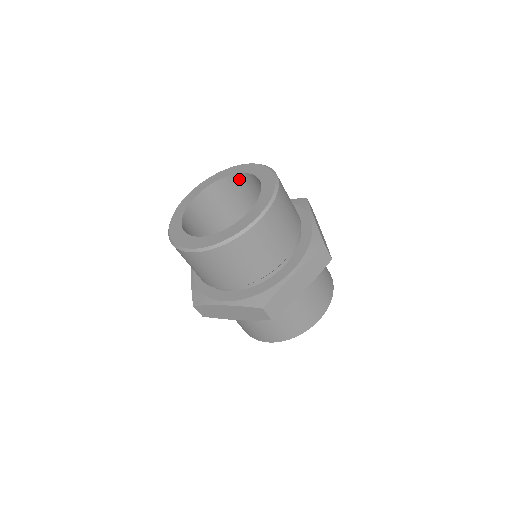
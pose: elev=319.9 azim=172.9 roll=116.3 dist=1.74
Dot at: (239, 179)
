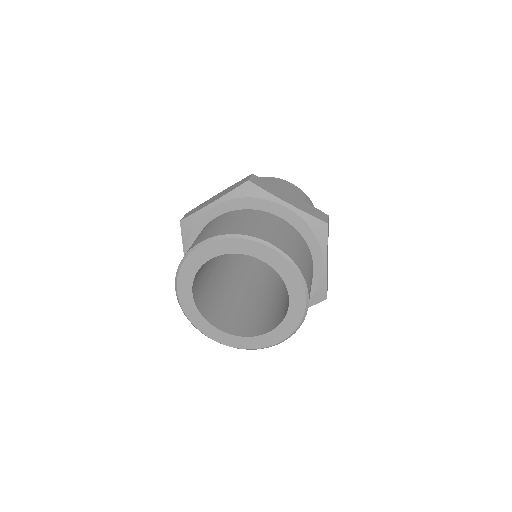
Dot at: occluded
